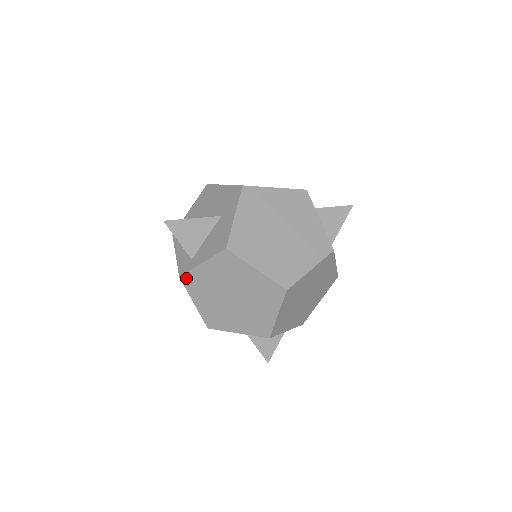
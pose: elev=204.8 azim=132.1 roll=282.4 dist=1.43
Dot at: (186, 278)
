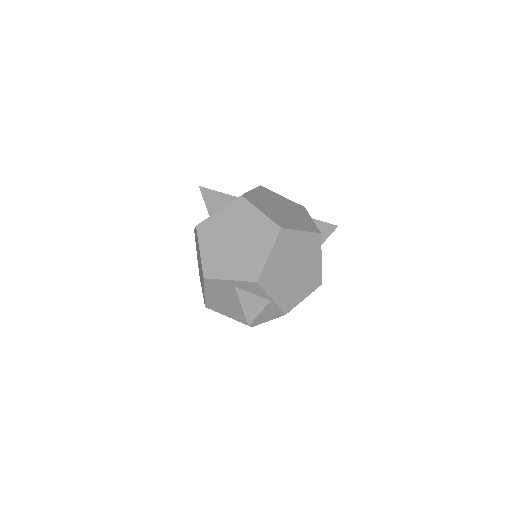
Dot at: (201, 226)
